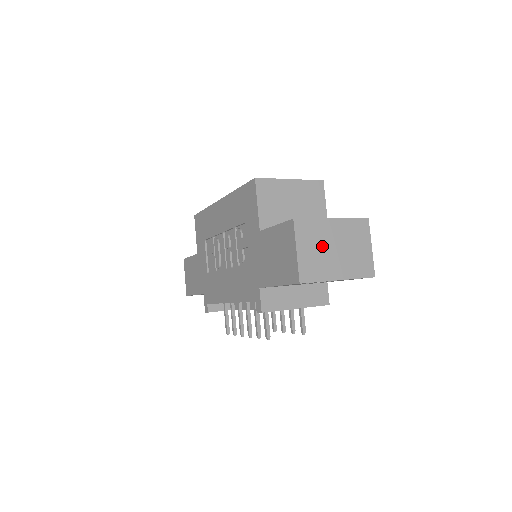
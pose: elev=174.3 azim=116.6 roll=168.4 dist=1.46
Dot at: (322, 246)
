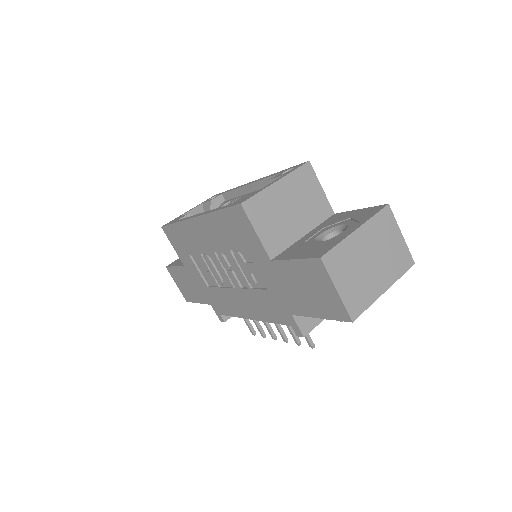
Dot at: (358, 267)
